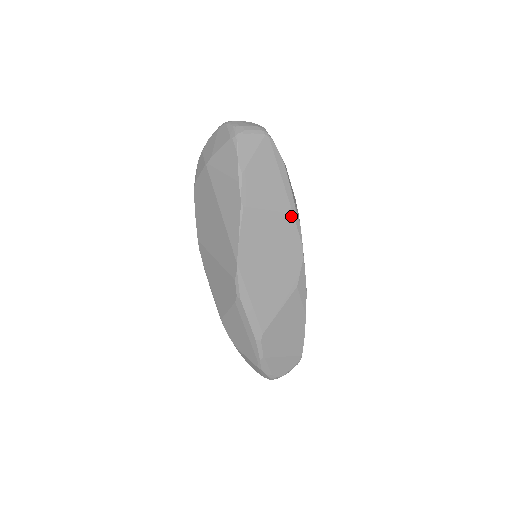
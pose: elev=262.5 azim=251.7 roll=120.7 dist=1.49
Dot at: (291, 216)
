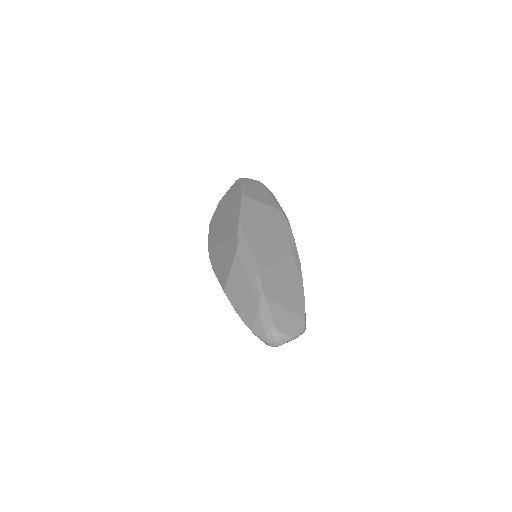
Dot at: (280, 211)
